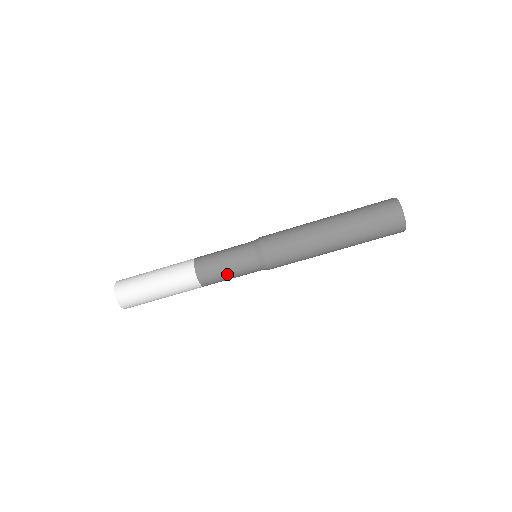
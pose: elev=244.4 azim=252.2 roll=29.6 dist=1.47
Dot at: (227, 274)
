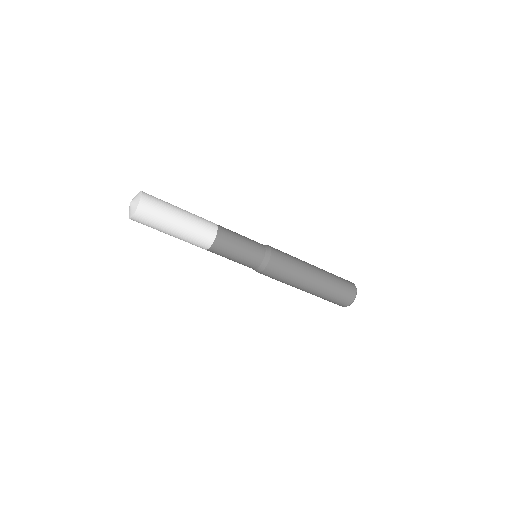
Dot at: occluded
